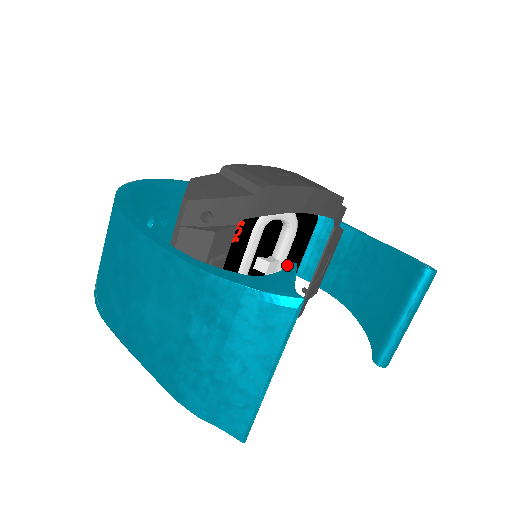
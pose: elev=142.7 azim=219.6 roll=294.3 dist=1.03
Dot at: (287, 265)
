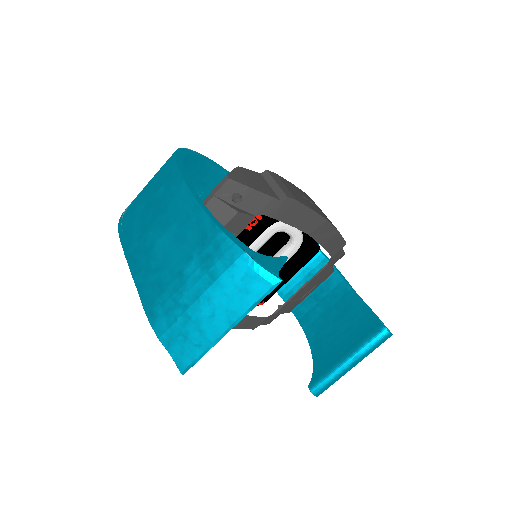
Dot at: occluded
